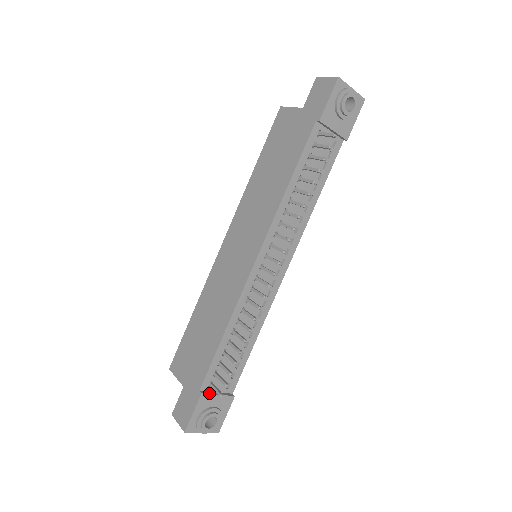
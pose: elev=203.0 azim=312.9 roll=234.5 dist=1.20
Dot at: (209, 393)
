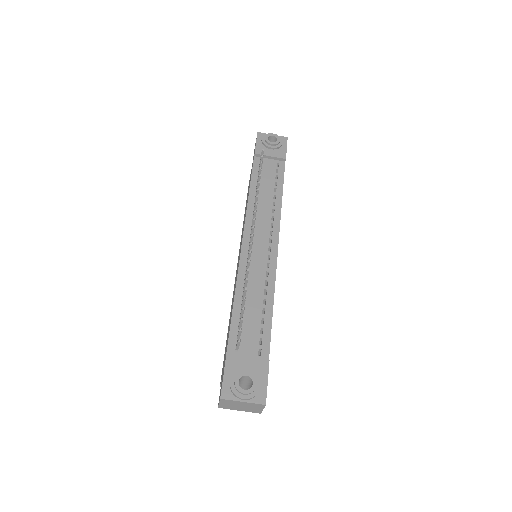
Dot at: (236, 356)
